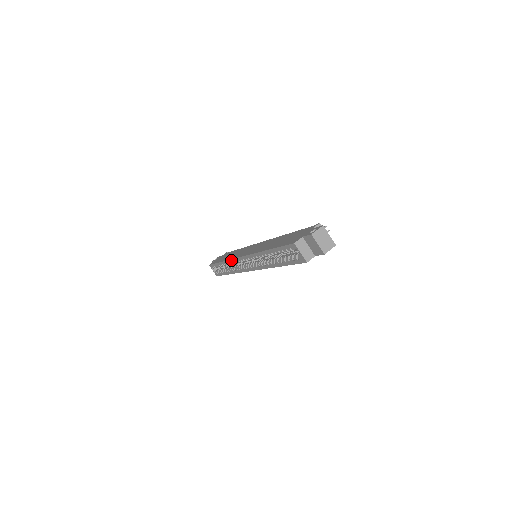
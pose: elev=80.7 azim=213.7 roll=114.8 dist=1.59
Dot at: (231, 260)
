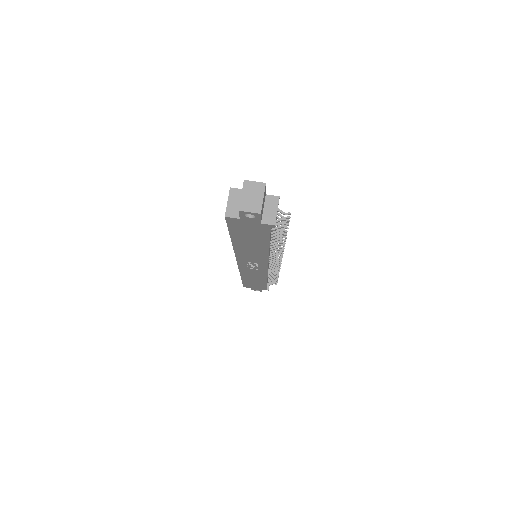
Dot at: occluded
